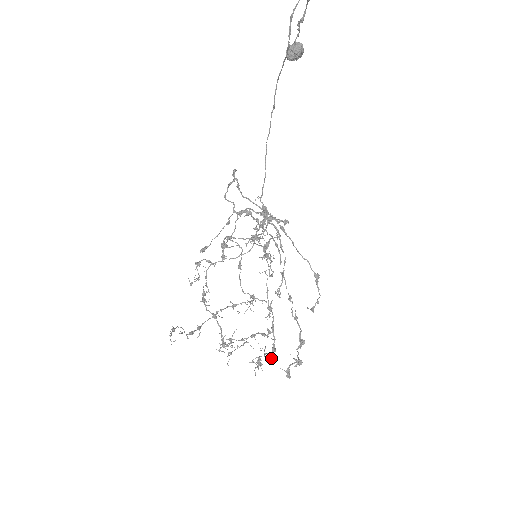
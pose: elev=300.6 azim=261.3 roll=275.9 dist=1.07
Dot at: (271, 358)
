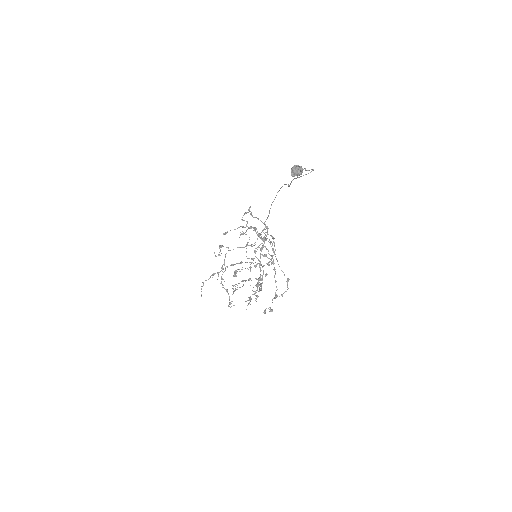
Dot at: occluded
